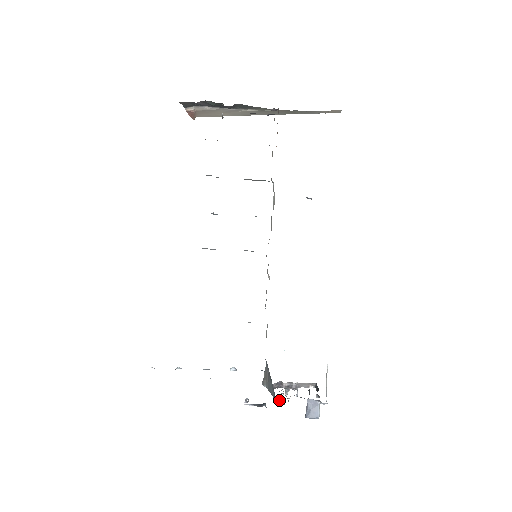
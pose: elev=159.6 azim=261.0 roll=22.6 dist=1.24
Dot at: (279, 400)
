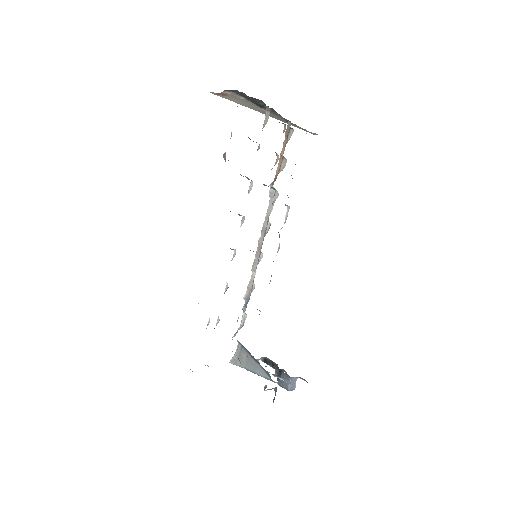
Dot at: (278, 381)
